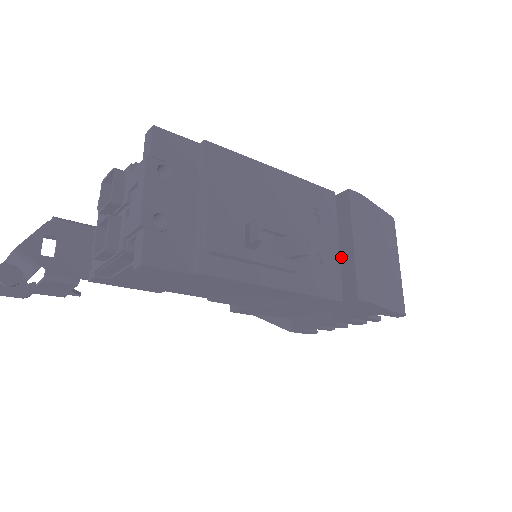
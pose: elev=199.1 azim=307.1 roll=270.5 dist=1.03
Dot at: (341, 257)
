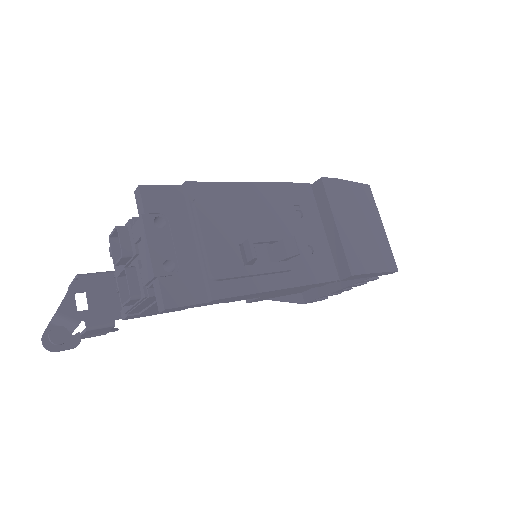
Dot at: (329, 240)
